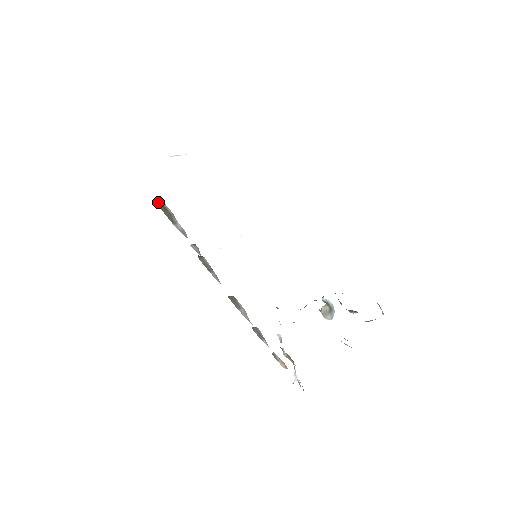
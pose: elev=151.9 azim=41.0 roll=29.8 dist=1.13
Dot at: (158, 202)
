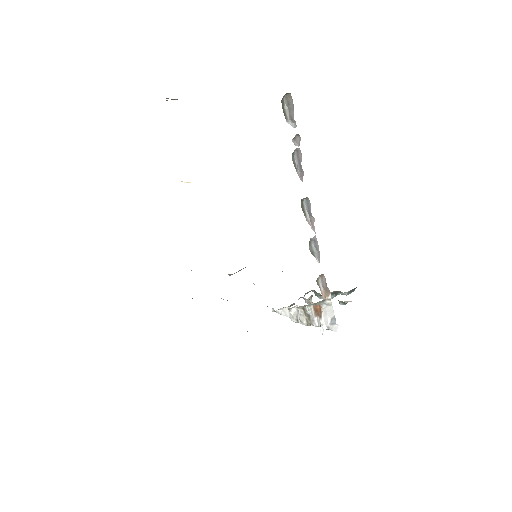
Dot at: (282, 100)
